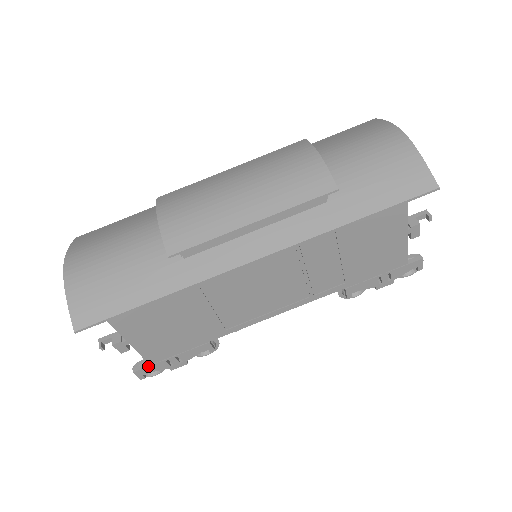
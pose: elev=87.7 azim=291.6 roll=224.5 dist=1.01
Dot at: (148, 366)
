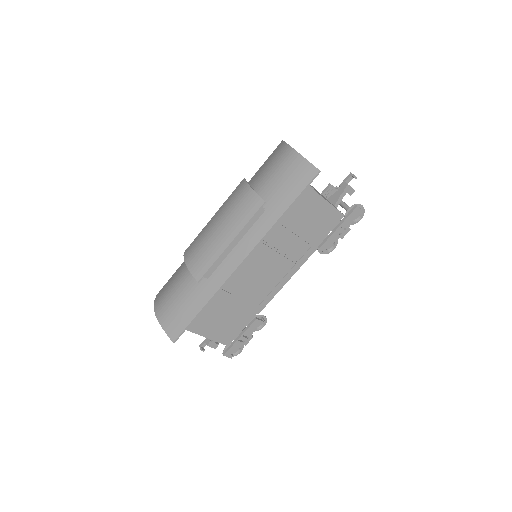
Dot at: (230, 348)
